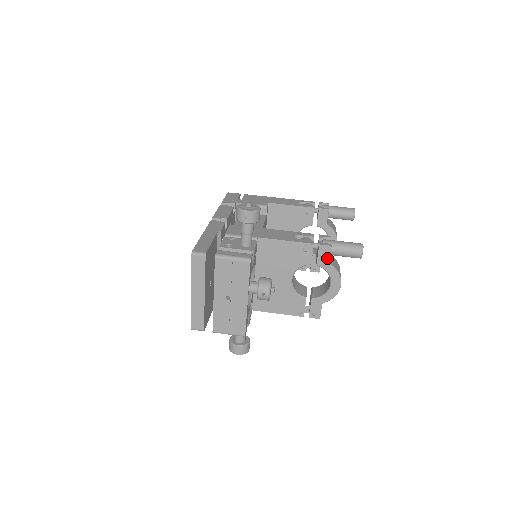
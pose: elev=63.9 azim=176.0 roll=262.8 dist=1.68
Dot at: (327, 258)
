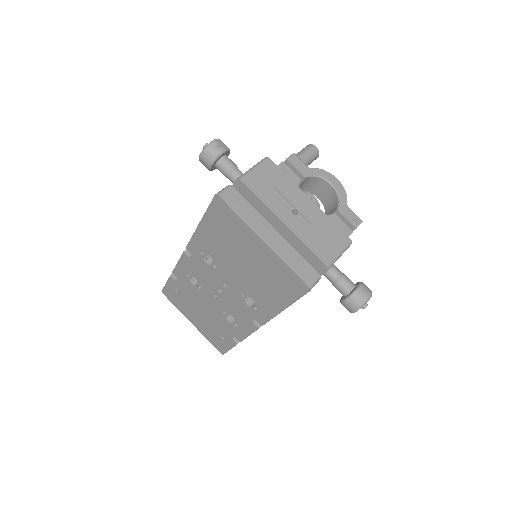
Dot at: (303, 165)
